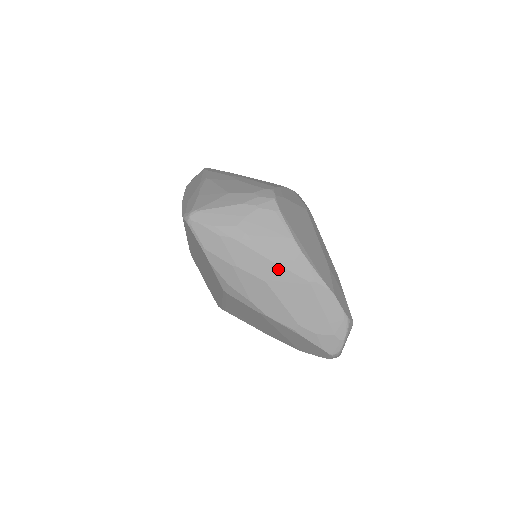
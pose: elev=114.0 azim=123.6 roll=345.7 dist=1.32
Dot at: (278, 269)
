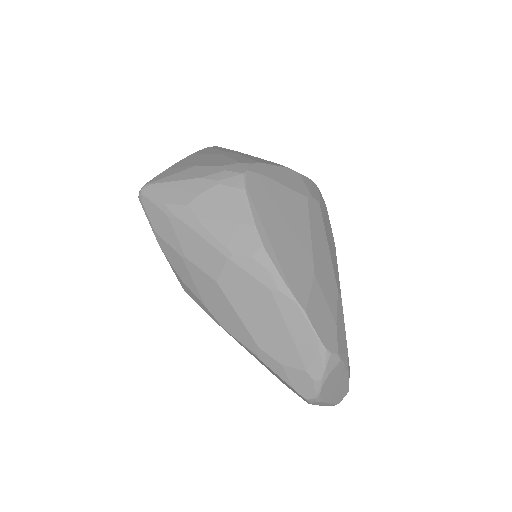
Dot at: (230, 266)
